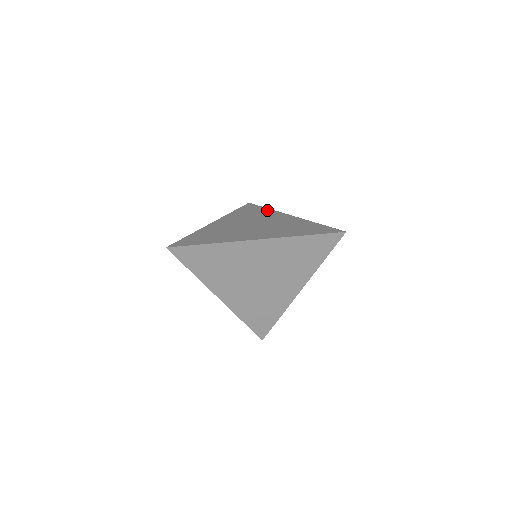
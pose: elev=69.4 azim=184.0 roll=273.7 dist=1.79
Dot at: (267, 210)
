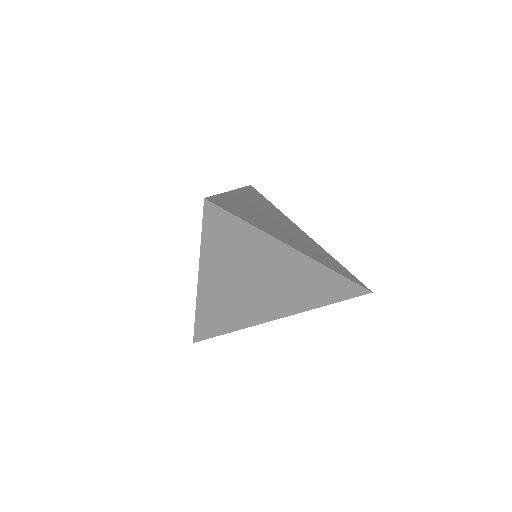
Dot at: (278, 210)
